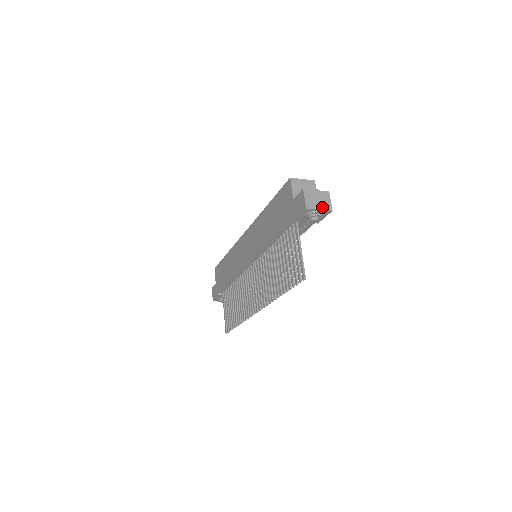
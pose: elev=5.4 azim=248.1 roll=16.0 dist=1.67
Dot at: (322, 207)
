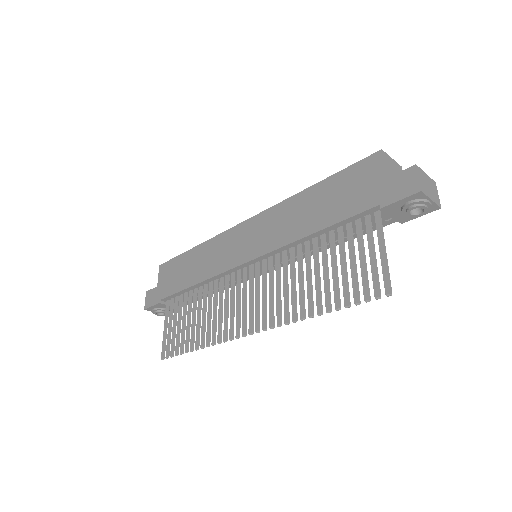
Dot at: (433, 198)
